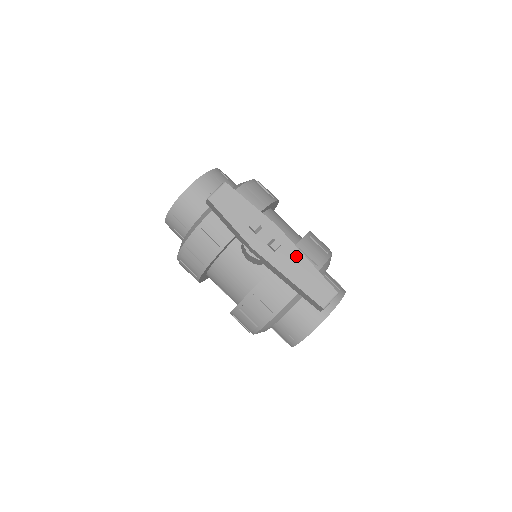
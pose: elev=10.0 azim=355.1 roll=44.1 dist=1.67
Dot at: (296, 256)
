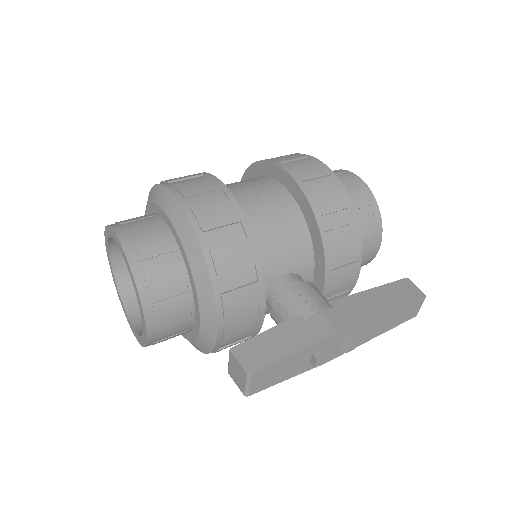
Dot at: (372, 323)
